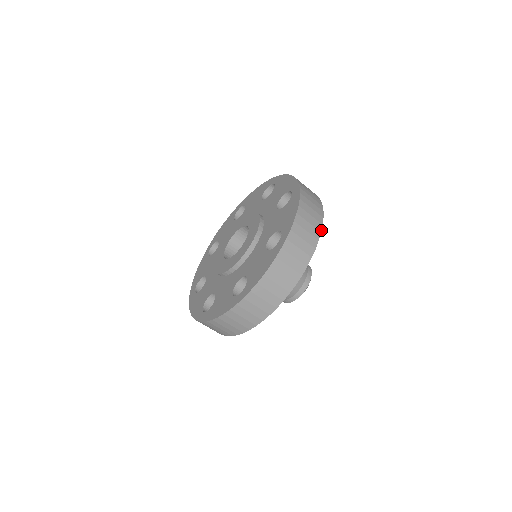
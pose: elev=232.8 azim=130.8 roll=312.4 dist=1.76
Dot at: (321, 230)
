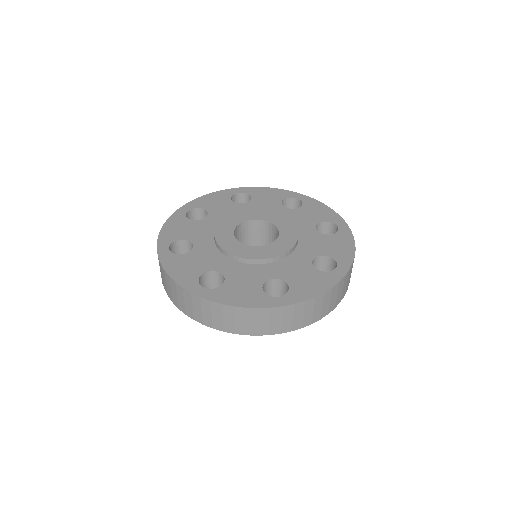
Dot at: (314, 322)
